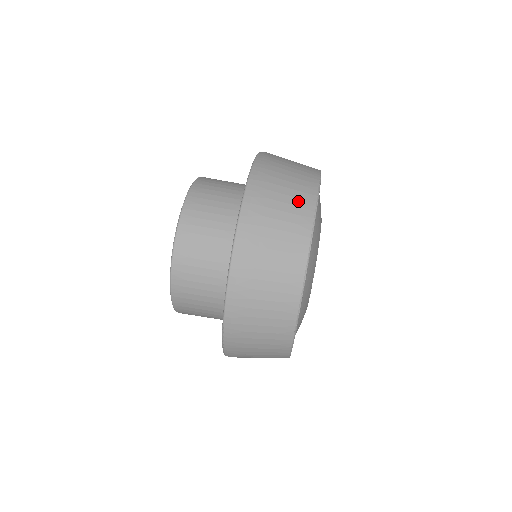
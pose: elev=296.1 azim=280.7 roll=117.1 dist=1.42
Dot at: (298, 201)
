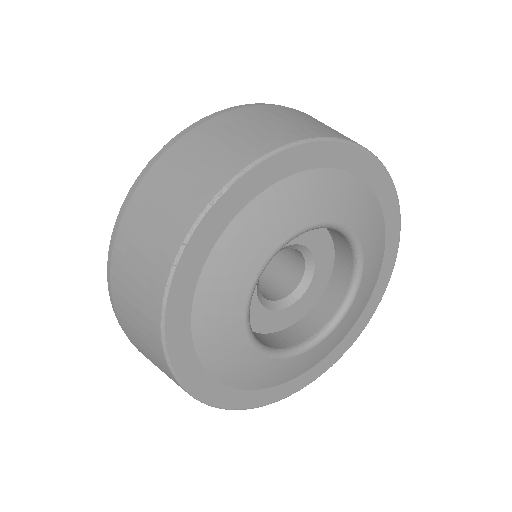
Dot at: occluded
